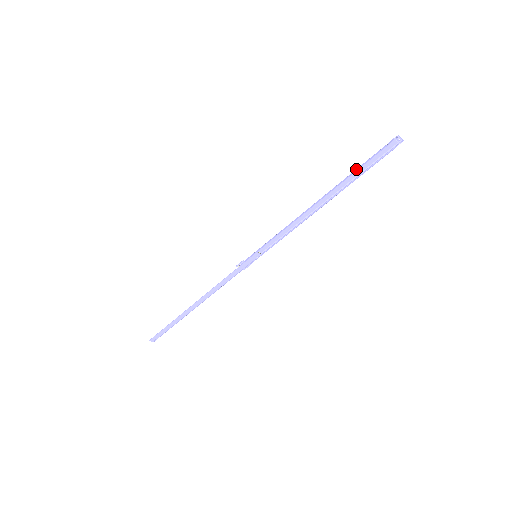
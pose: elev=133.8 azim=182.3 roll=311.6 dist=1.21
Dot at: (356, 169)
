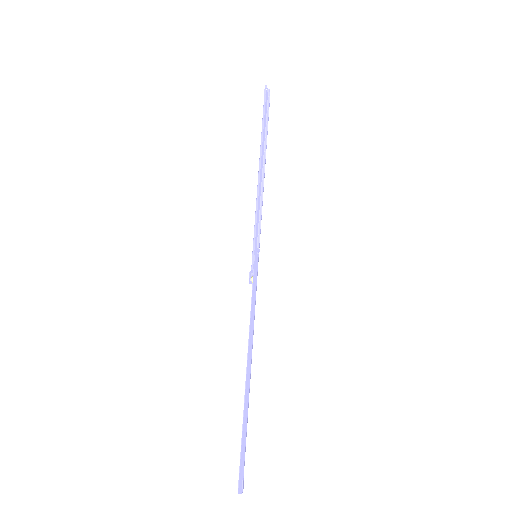
Dot at: (262, 124)
